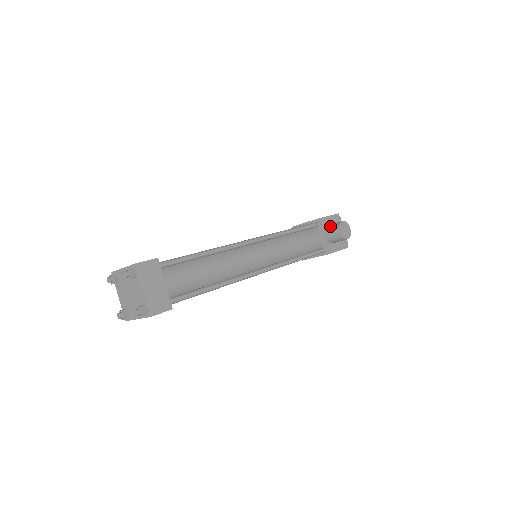
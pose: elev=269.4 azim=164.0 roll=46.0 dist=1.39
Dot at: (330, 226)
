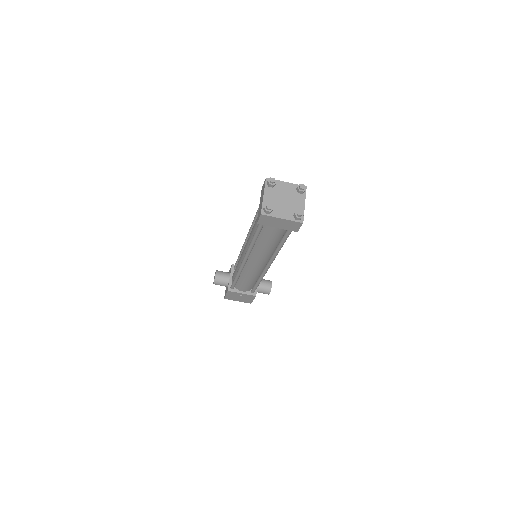
Dot at: (263, 279)
